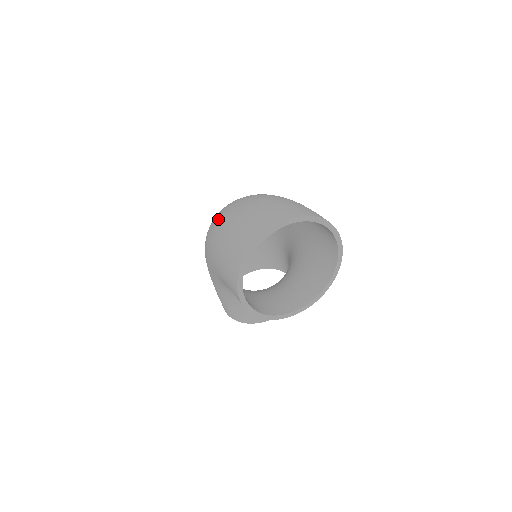
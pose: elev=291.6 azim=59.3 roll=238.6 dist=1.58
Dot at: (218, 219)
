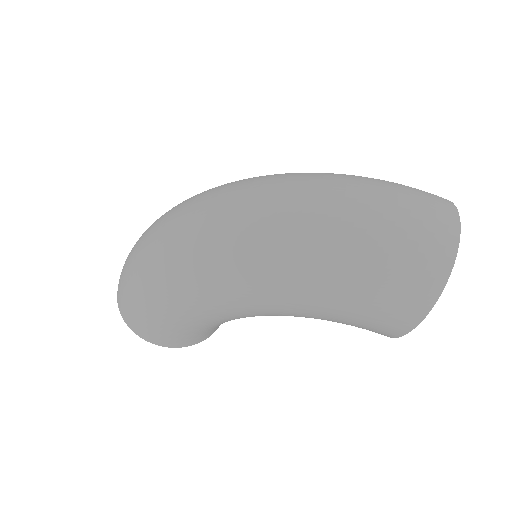
Dot at: (307, 229)
